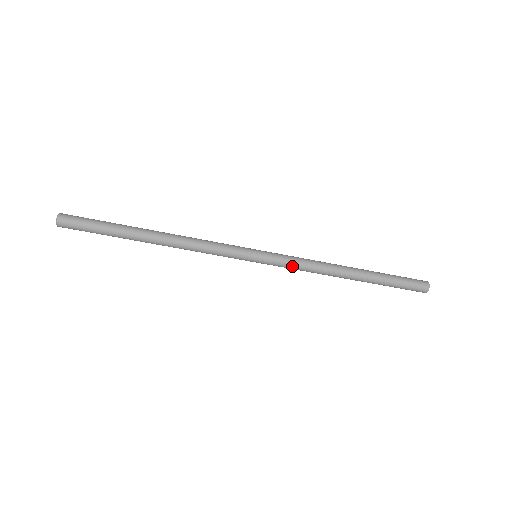
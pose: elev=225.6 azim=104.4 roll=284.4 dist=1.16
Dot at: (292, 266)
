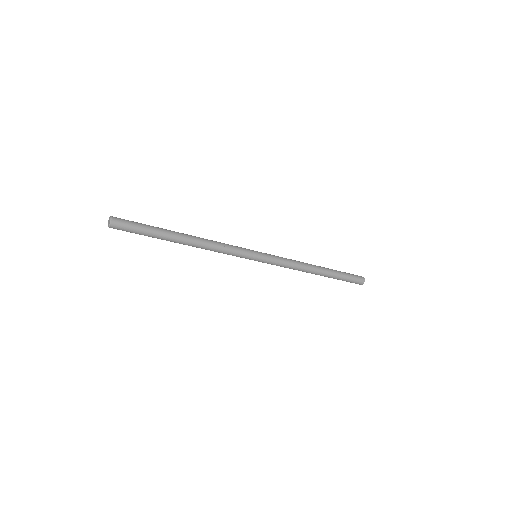
Dot at: (281, 264)
